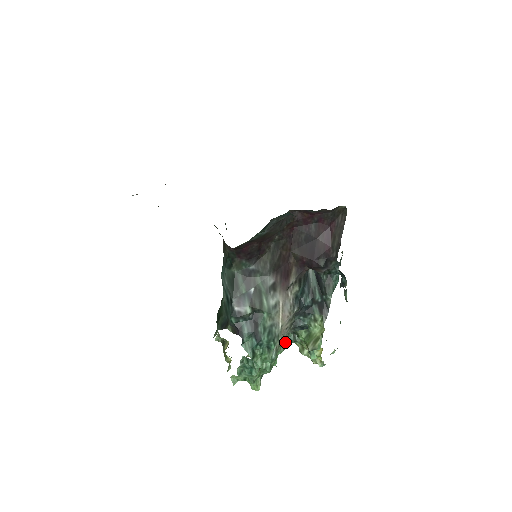
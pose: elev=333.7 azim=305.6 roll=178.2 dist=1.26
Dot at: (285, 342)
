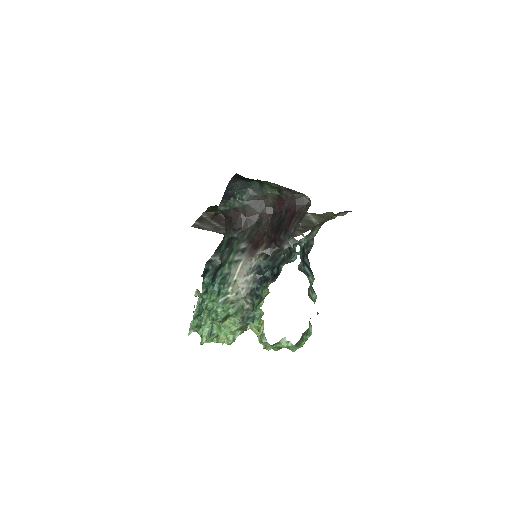
Dot at: (244, 314)
